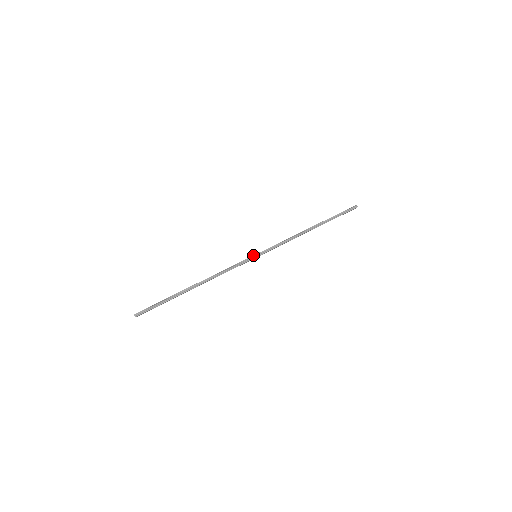
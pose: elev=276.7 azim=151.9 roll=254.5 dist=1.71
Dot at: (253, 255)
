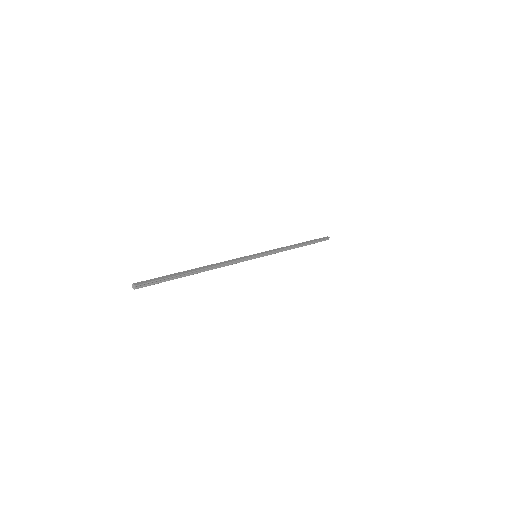
Dot at: (256, 255)
